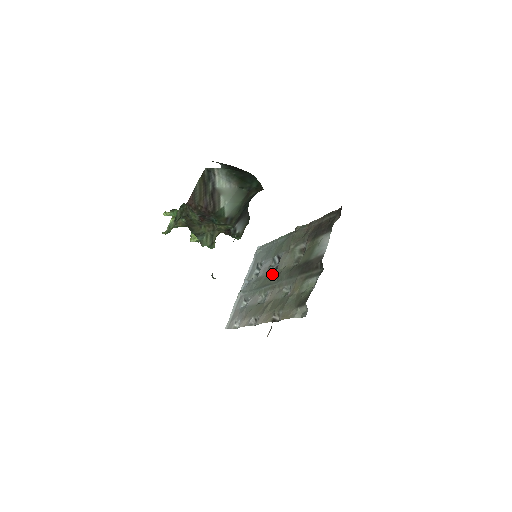
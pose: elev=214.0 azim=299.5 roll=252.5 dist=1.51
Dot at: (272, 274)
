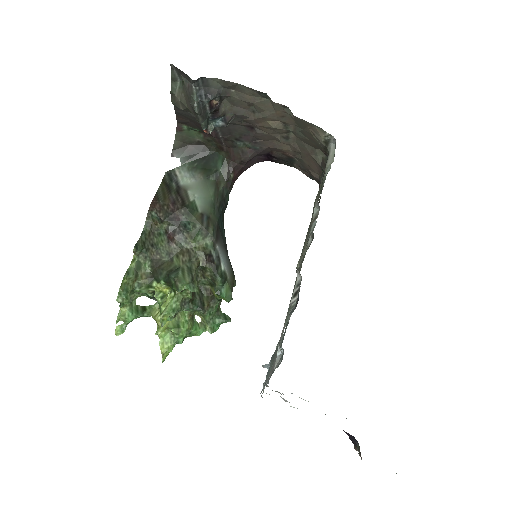
Dot at: occluded
